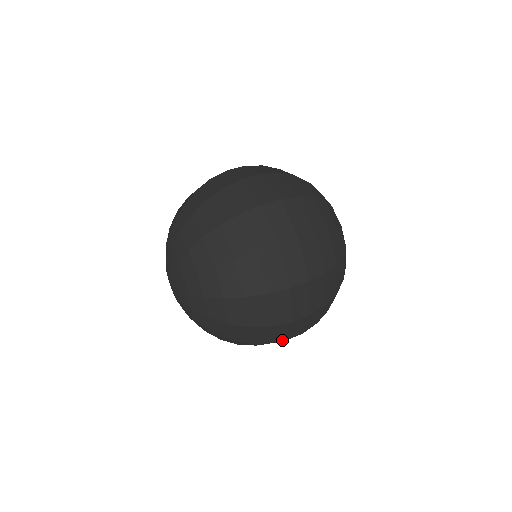
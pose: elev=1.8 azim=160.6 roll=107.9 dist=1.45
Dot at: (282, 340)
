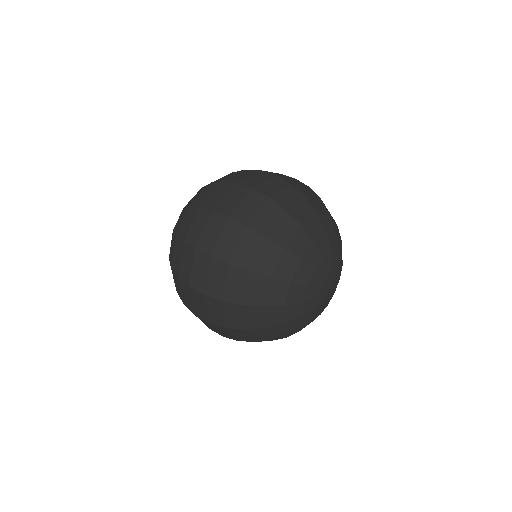
Dot at: (193, 311)
